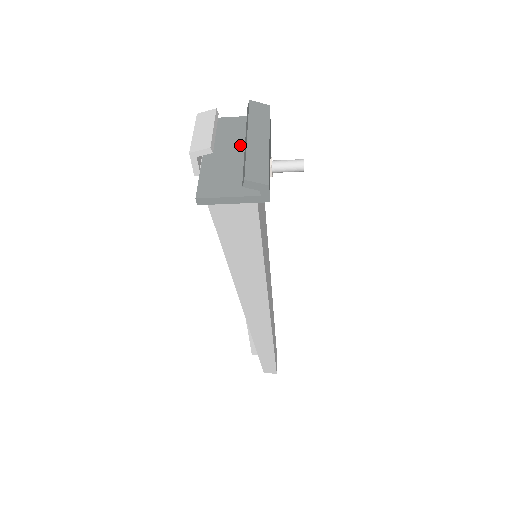
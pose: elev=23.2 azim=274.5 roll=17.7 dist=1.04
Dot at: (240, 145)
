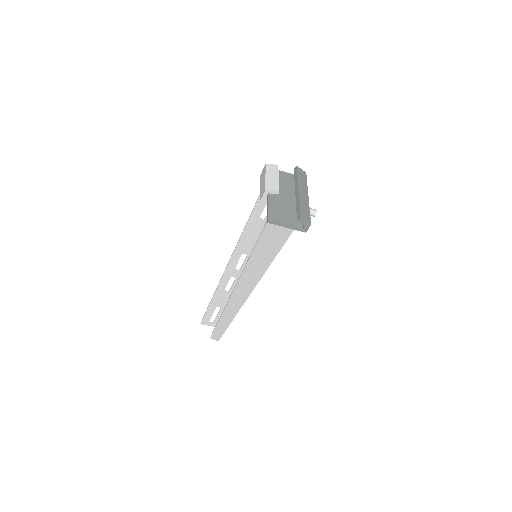
Dot at: (289, 192)
